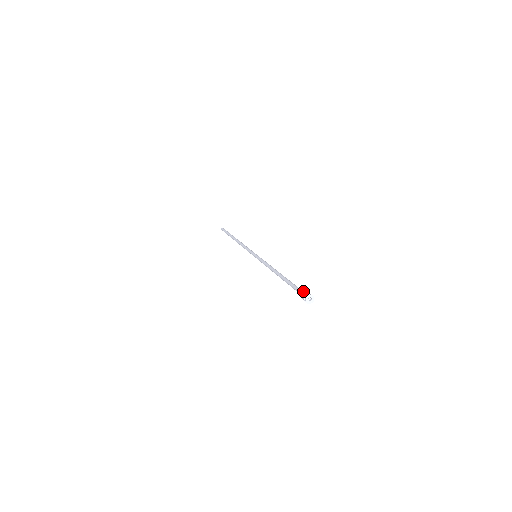
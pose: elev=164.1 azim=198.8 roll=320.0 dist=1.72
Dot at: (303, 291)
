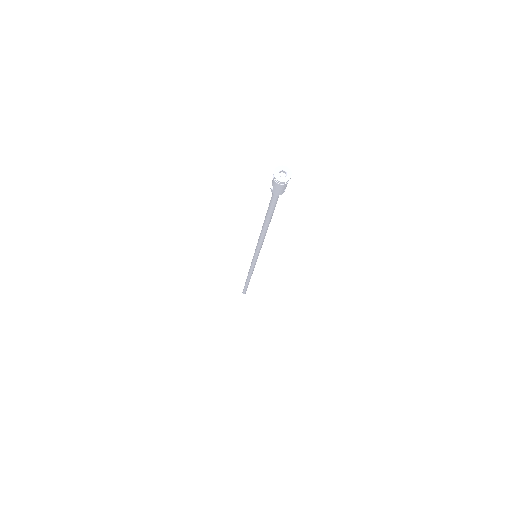
Dot at: occluded
